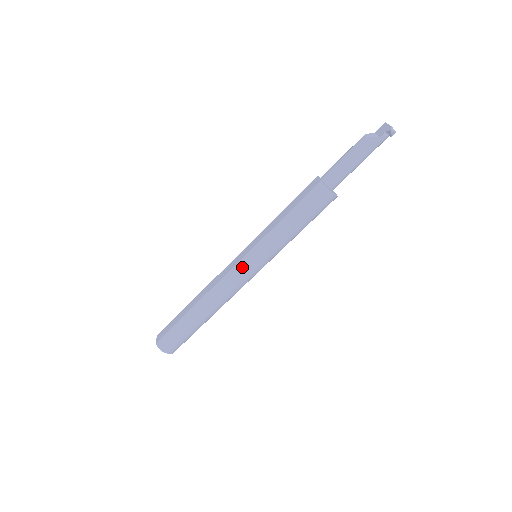
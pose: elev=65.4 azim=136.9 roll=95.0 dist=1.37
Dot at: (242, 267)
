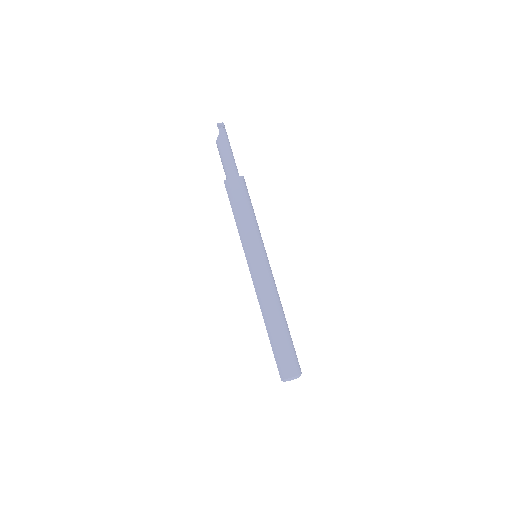
Dot at: (252, 268)
